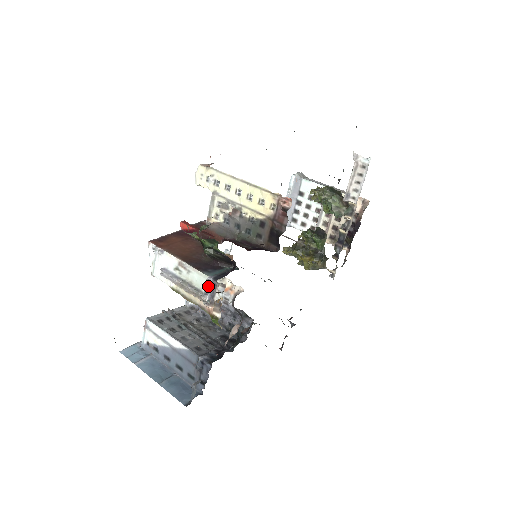
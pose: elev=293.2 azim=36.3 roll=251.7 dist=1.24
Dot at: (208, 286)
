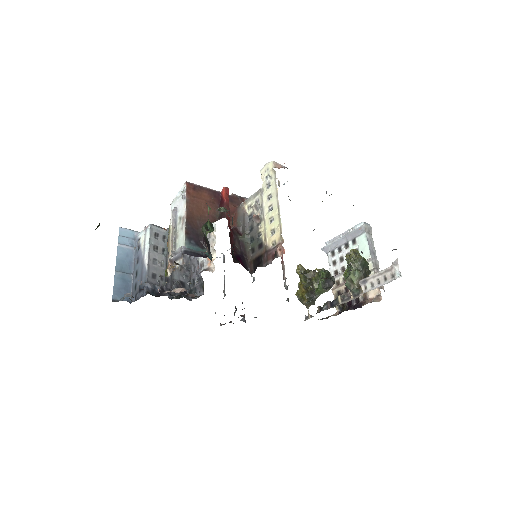
Dot at: (179, 251)
